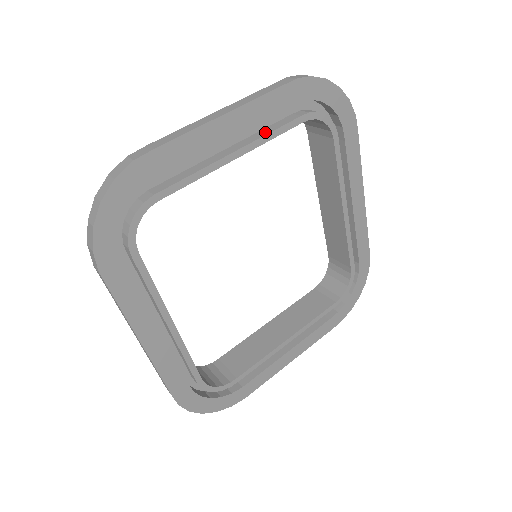
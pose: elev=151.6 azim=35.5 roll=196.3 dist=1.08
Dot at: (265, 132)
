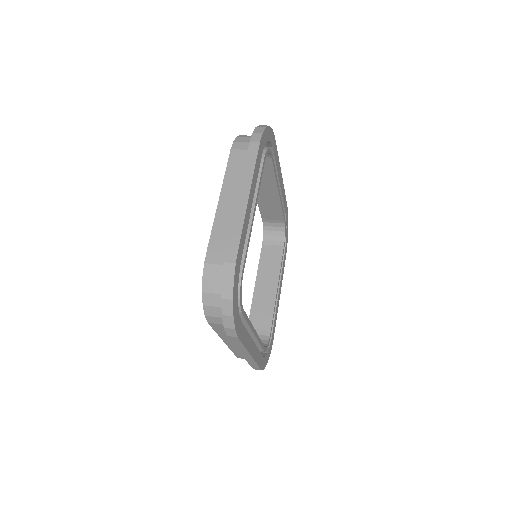
Dot at: occluded
